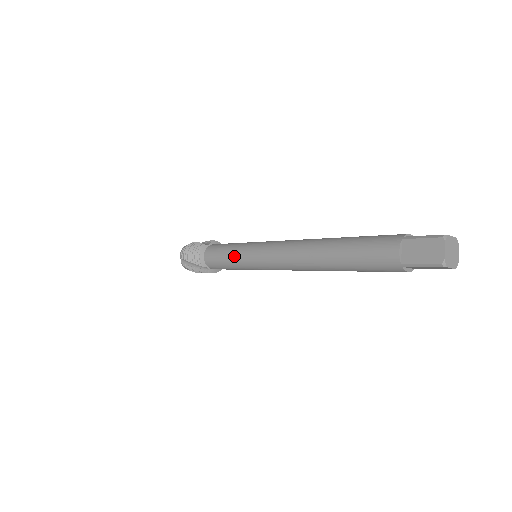
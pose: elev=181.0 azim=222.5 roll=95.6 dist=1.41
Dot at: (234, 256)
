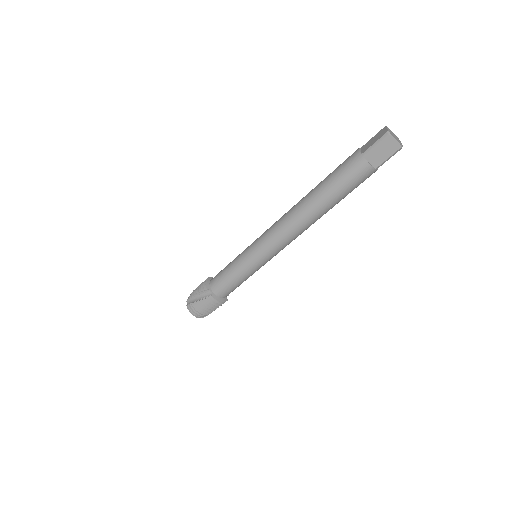
Dot at: (237, 258)
